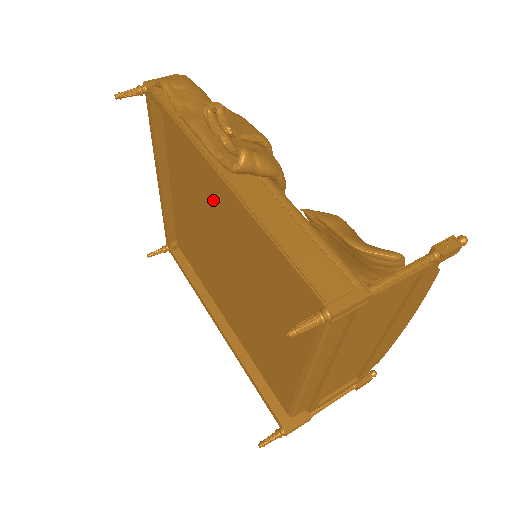
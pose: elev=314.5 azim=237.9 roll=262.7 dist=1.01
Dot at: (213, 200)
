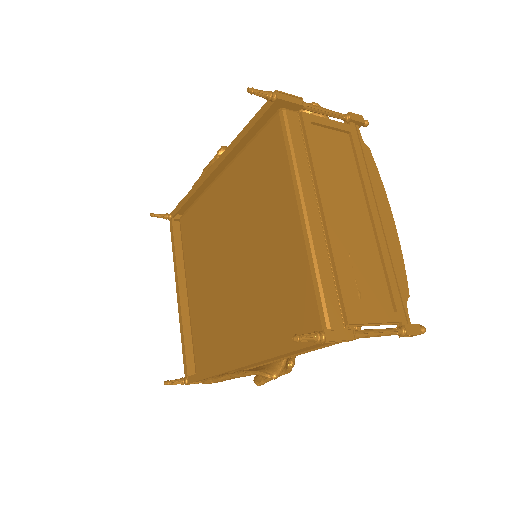
Dot at: (214, 221)
